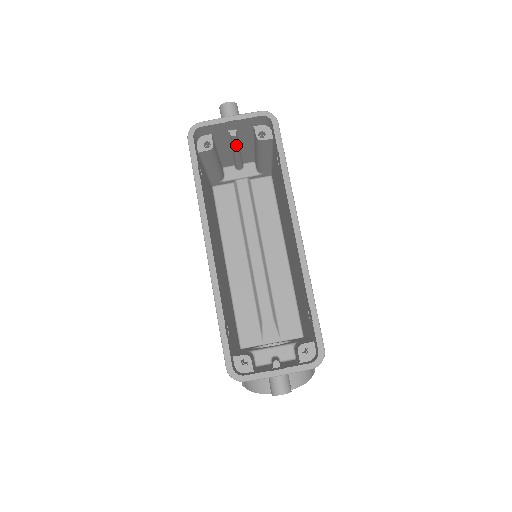
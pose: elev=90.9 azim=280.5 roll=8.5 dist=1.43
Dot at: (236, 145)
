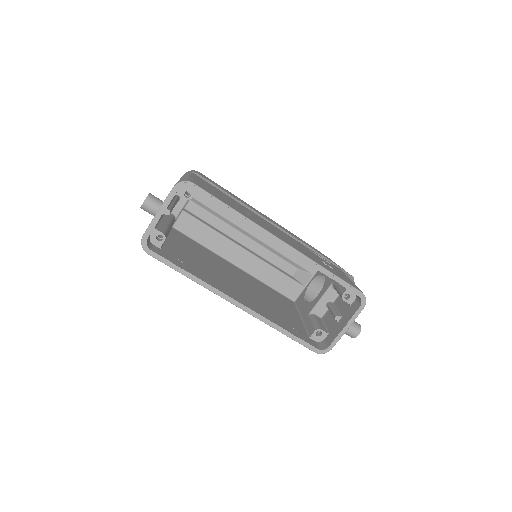
Dot at: (172, 209)
